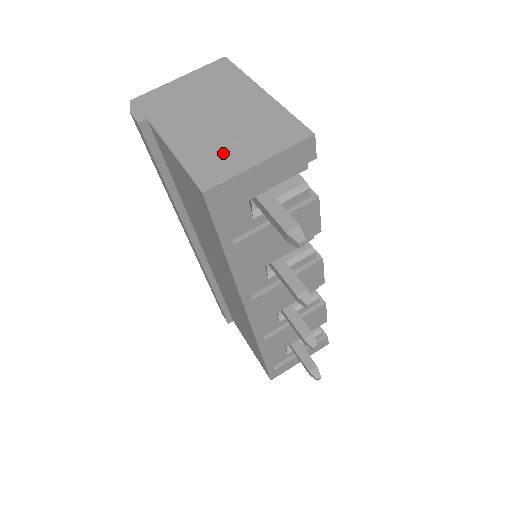
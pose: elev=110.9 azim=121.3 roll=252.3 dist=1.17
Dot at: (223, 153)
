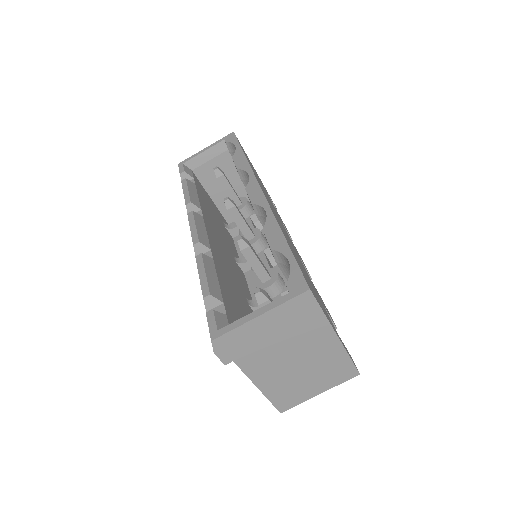
Dot at: (296, 389)
